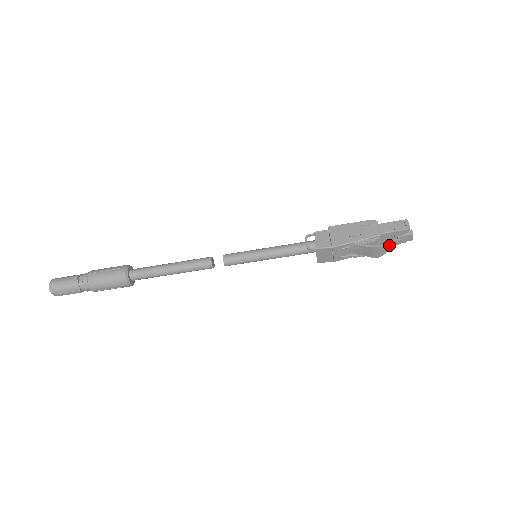
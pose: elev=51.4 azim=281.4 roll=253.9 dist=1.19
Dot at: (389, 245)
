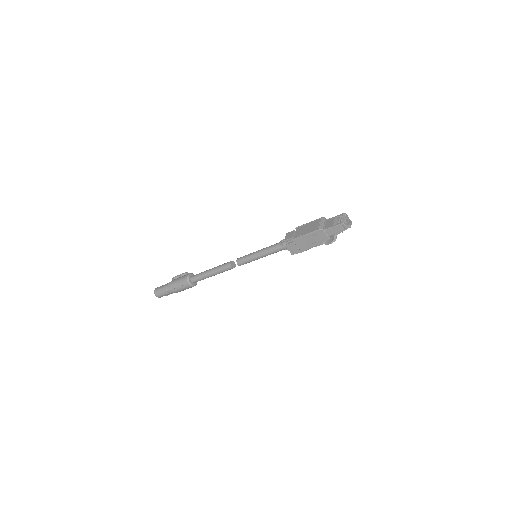
Dot at: (337, 234)
